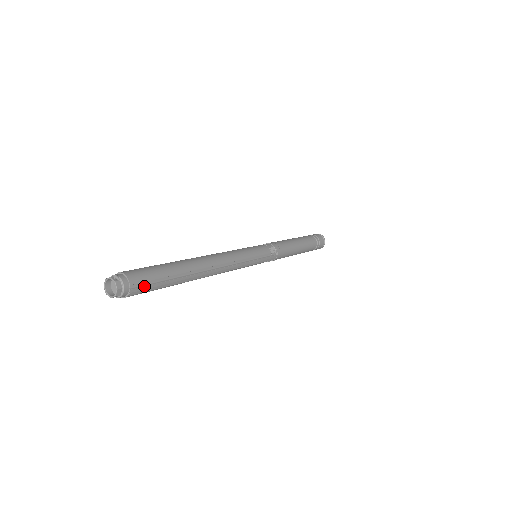
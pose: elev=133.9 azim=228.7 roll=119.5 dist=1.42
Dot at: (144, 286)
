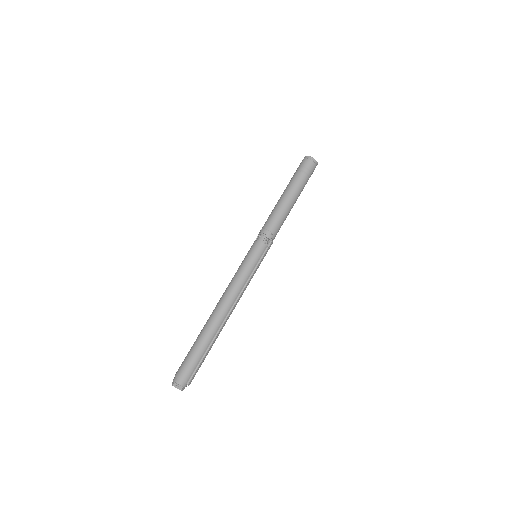
Dot at: (193, 375)
